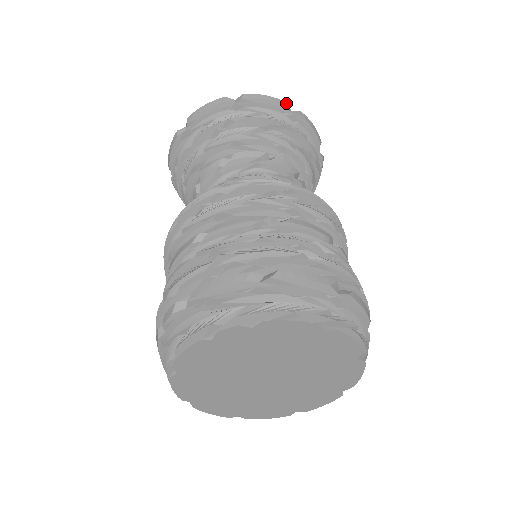
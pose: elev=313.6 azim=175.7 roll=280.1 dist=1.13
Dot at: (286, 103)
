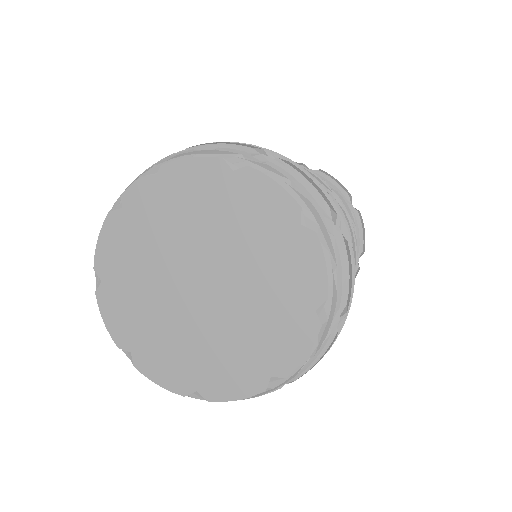
Dot at: (303, 164)
